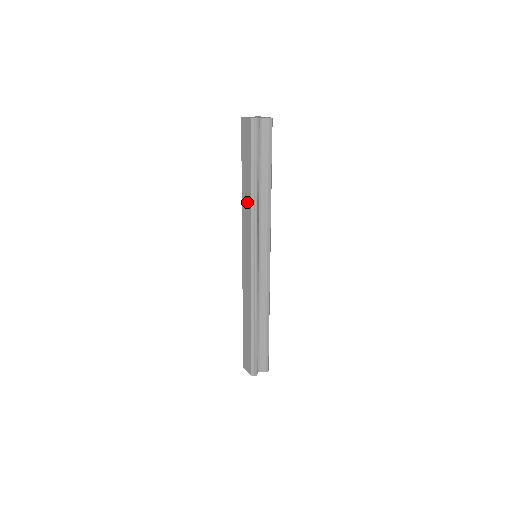
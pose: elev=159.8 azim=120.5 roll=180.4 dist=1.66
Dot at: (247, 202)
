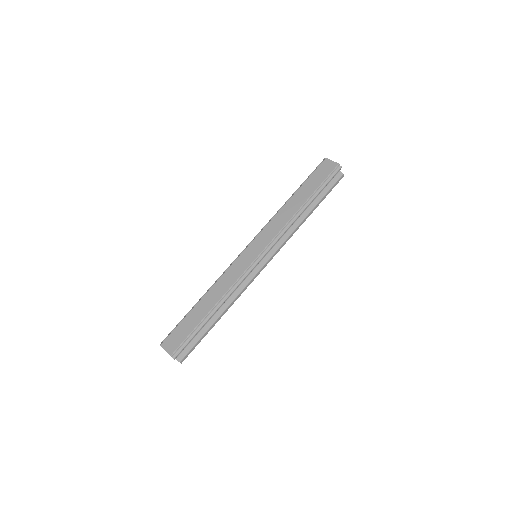
Dot at: (289, 212)
